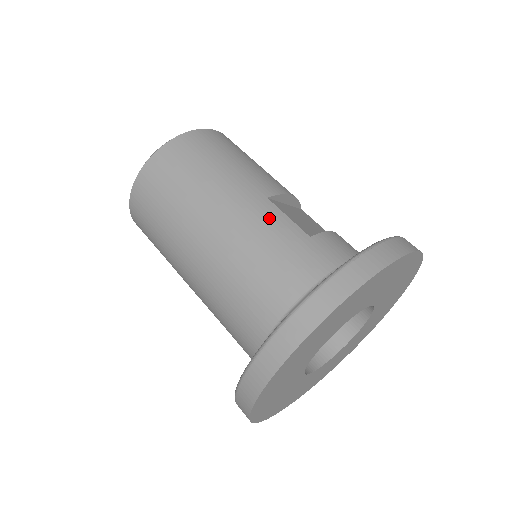
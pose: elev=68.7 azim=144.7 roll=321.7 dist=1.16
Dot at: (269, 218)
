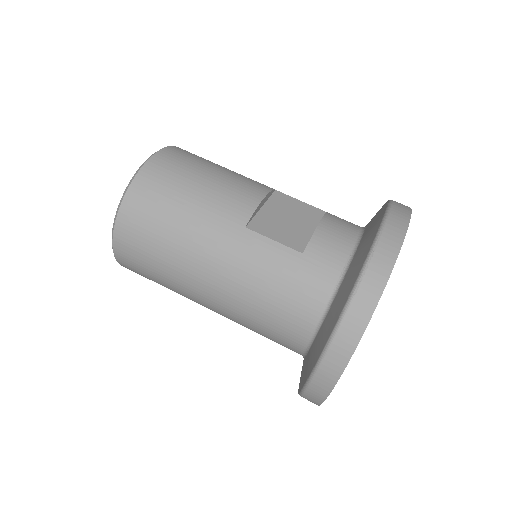
Dot at: (258, 252)
